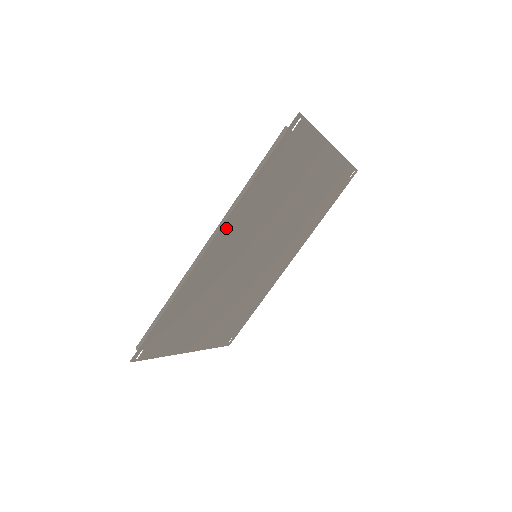
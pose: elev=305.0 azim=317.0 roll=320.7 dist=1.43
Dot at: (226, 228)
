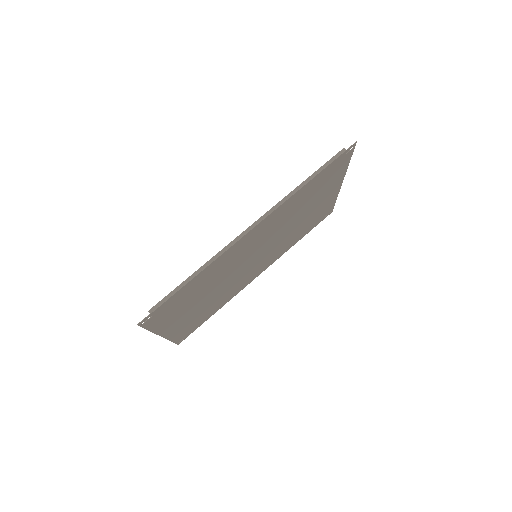
Dot at: (270, 217)
